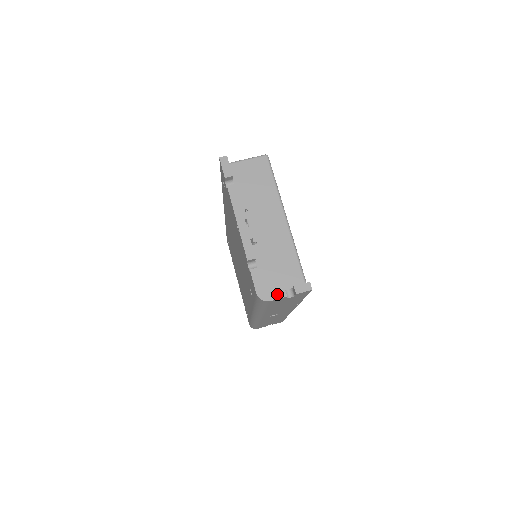
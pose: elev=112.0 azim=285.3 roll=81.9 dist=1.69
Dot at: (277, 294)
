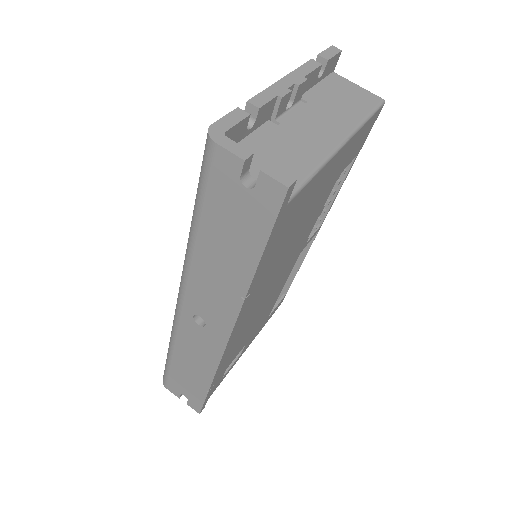
Dot at: (236, 147)
